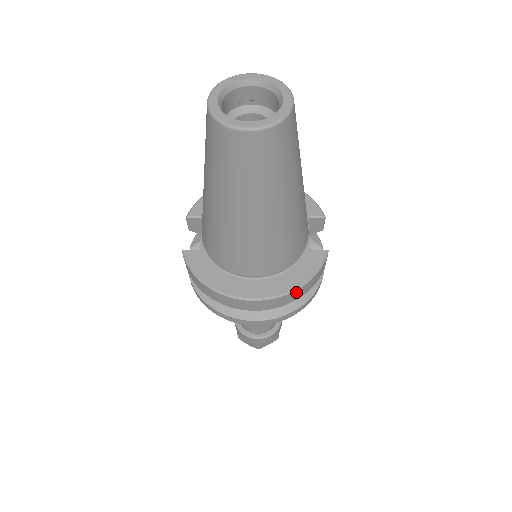
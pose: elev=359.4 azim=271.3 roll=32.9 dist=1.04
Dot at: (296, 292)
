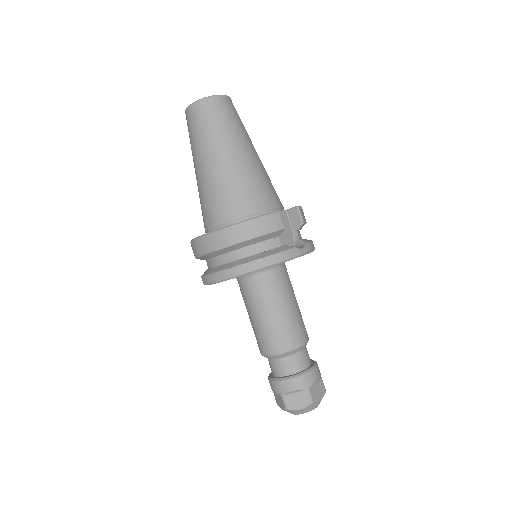
Dot at: (235, 229)
